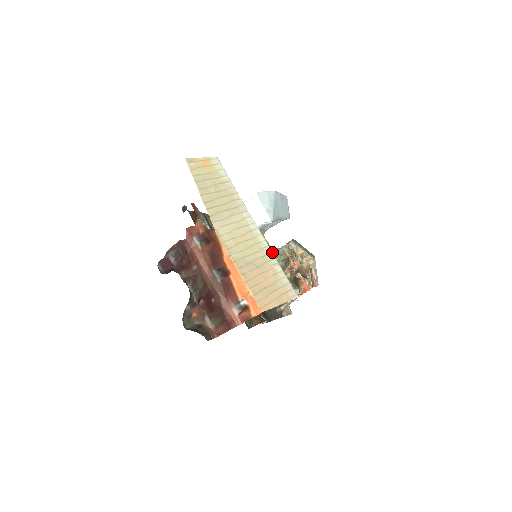
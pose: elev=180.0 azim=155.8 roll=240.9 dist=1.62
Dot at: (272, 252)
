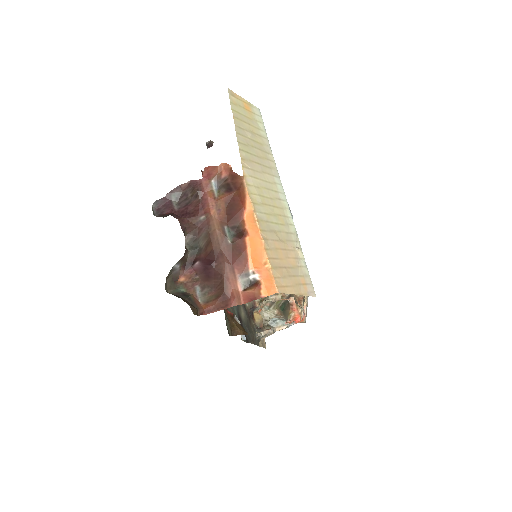
Dot at: occluded
